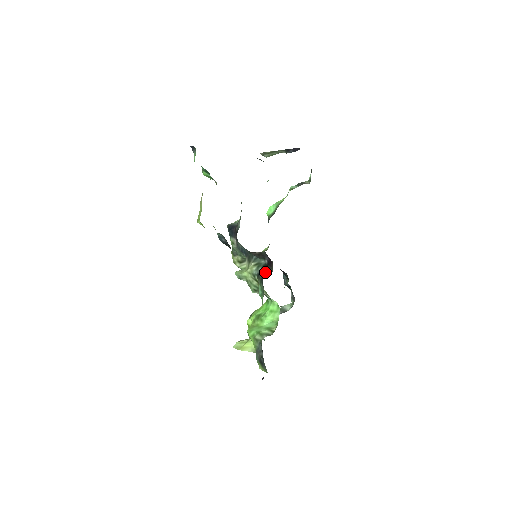
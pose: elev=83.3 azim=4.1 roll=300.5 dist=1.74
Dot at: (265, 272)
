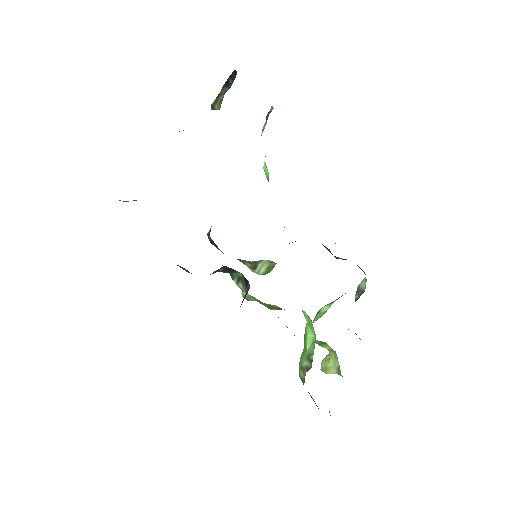
Dot at: occluded
